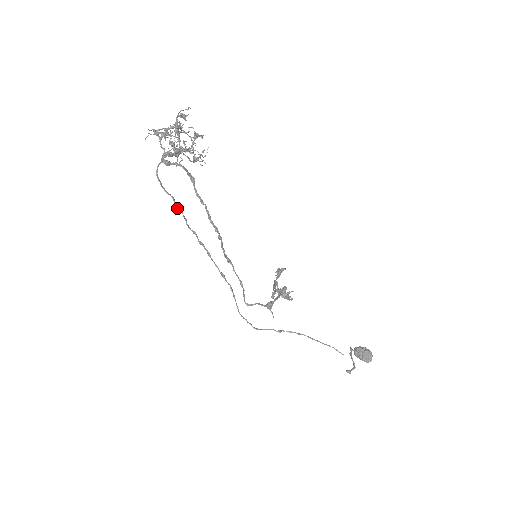
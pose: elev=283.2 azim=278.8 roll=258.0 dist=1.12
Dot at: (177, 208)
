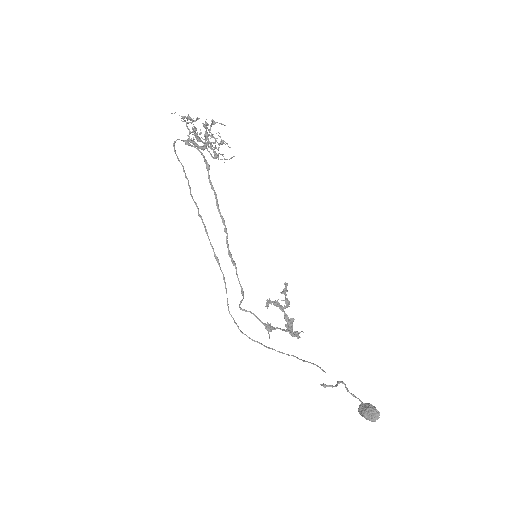
Dot at: occluded
